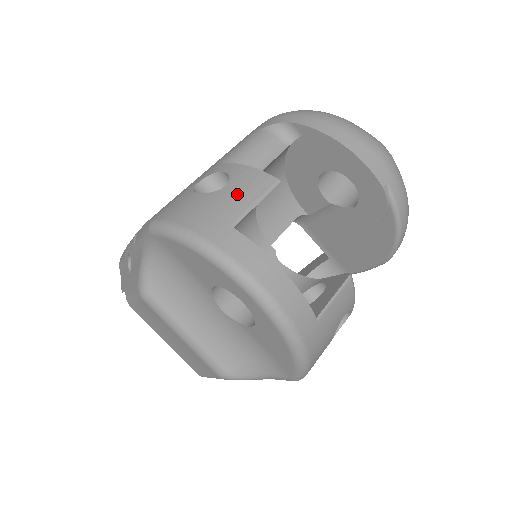
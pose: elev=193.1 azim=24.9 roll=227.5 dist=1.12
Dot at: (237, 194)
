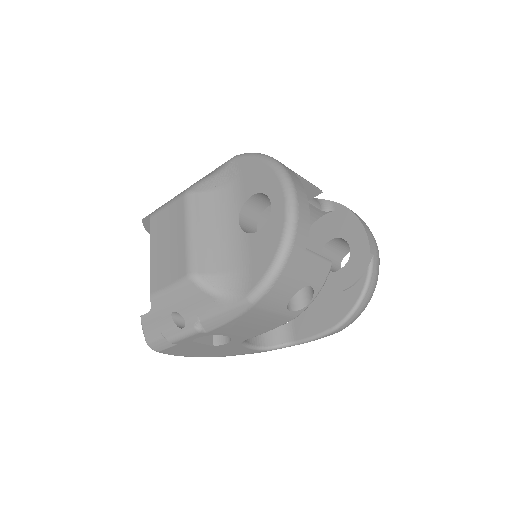
Dot at: occluded
